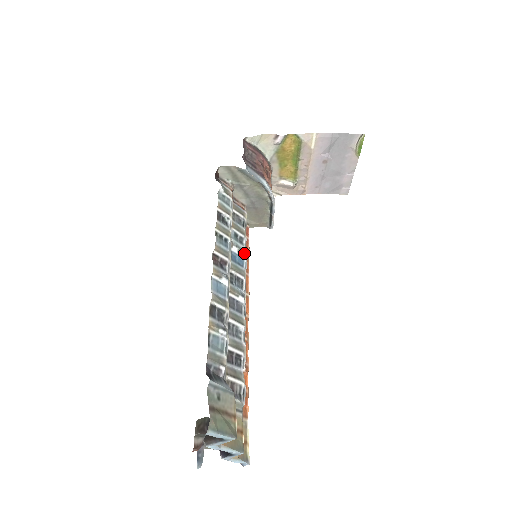
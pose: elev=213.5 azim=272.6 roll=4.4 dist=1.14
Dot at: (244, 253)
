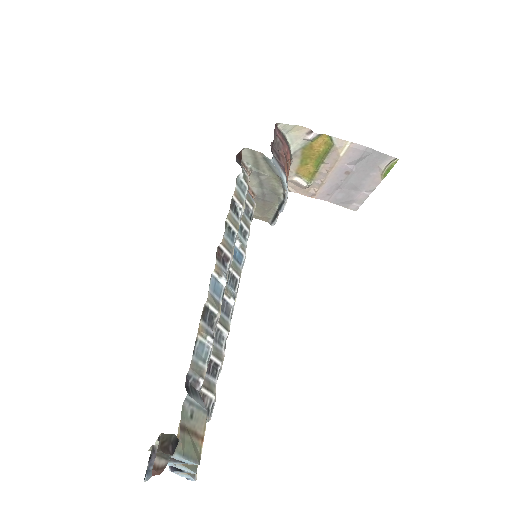
Dot at: (245, 250)
